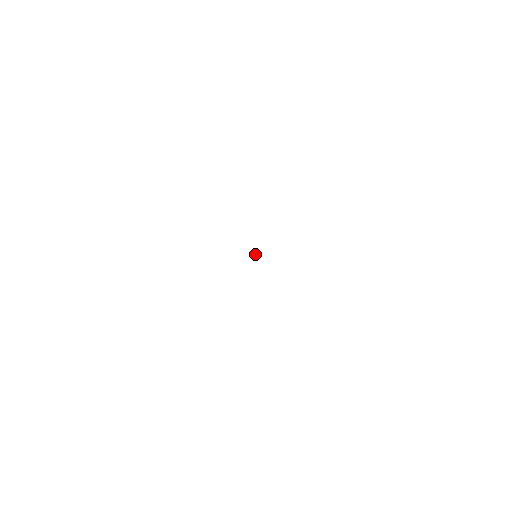
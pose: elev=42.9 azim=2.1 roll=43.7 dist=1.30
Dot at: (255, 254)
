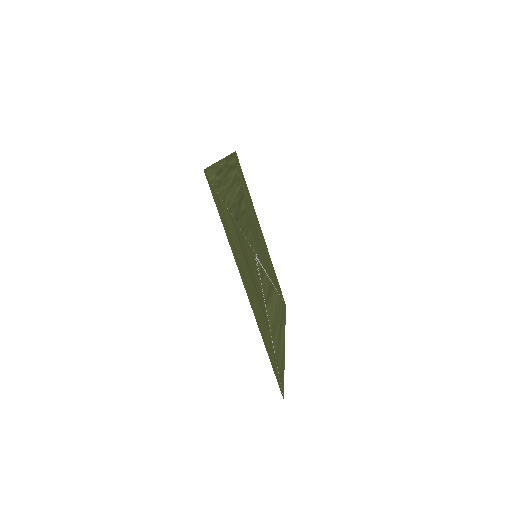
Dot at: (256, 256)
